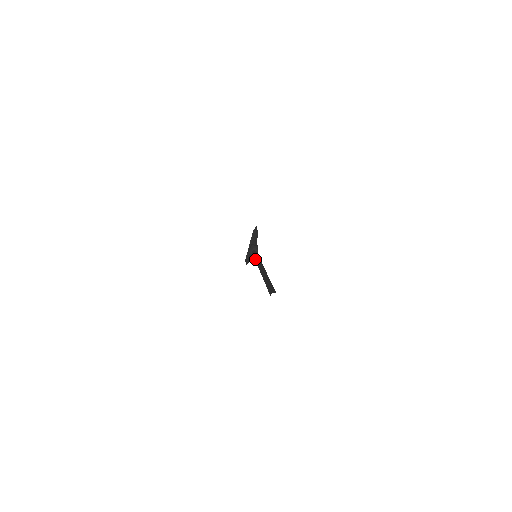
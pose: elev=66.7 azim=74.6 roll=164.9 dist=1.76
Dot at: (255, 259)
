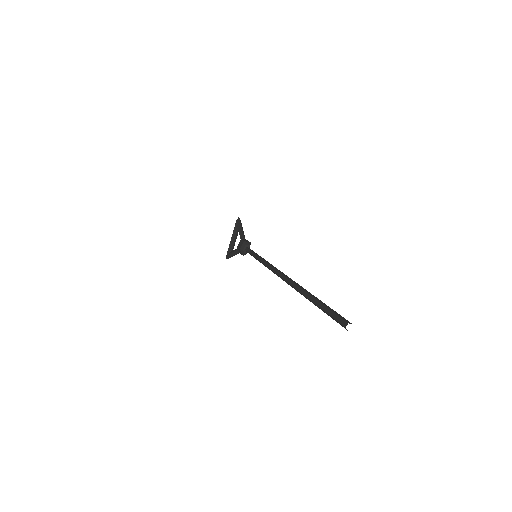
Dot at: (262, 262)
